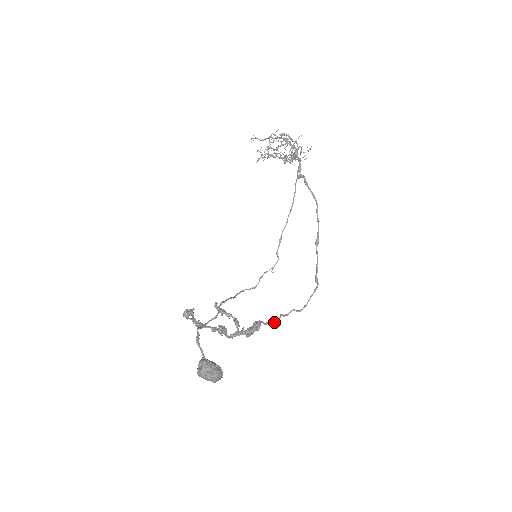
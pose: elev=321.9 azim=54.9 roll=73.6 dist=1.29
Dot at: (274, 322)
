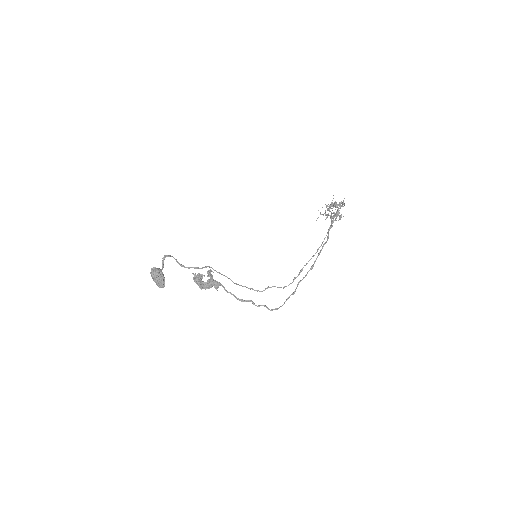
Dot at: (239, 299)
